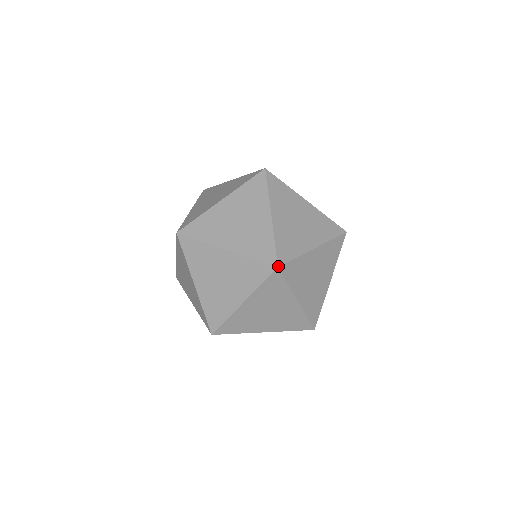
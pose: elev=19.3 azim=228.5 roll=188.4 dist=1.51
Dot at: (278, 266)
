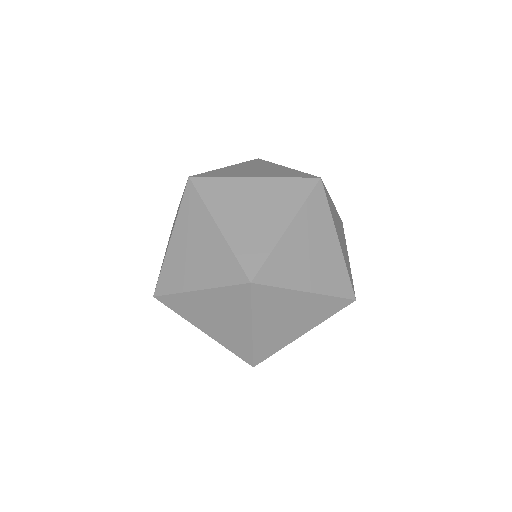
Dot at: (320, 177)
